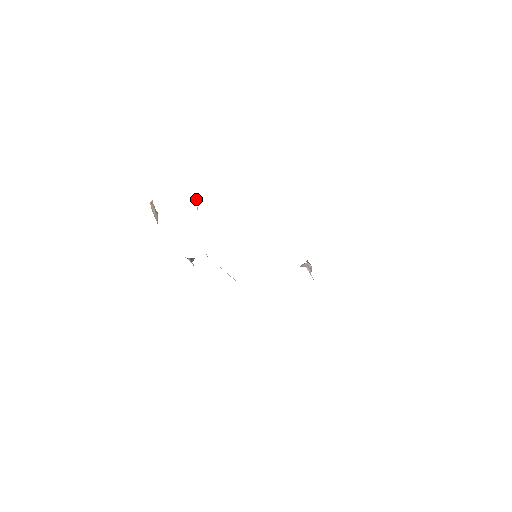
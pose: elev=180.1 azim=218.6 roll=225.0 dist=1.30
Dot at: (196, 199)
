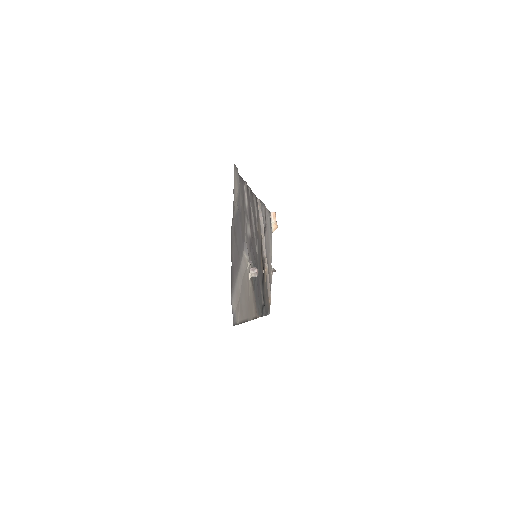
Dot at: (258, 202)
